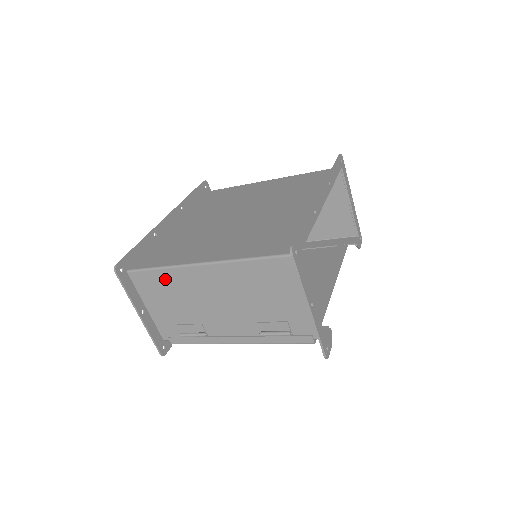
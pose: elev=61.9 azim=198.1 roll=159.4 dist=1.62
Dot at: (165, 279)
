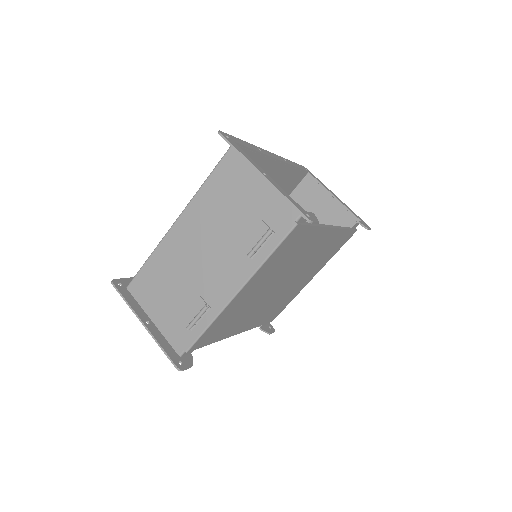
Dot at: (155, 267)
